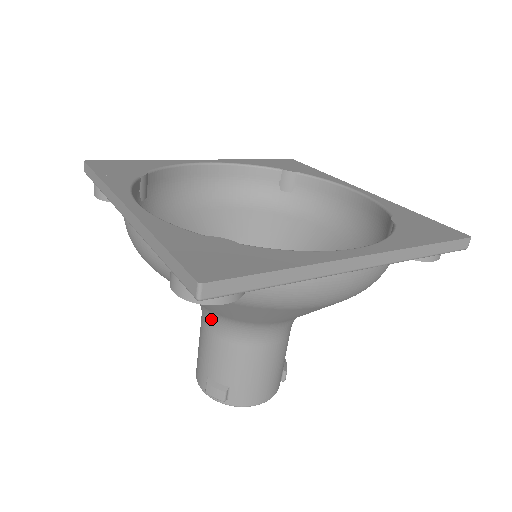
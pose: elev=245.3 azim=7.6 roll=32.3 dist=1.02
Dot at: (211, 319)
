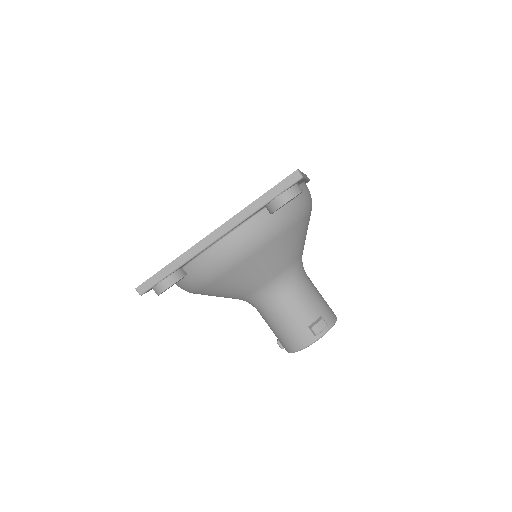
Dot at: (279, 288)
